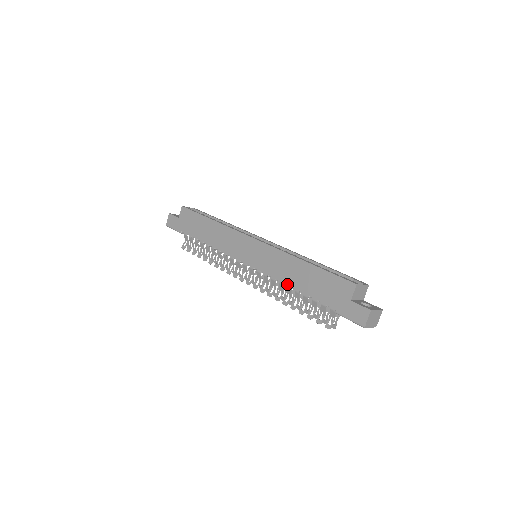
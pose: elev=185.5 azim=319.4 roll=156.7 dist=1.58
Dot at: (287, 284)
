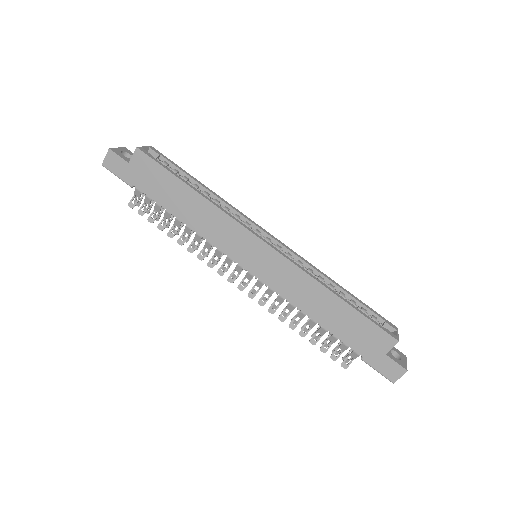
Dot at: (304, 312)
